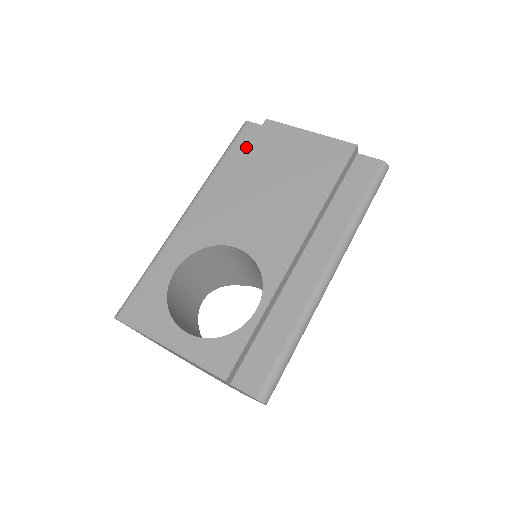
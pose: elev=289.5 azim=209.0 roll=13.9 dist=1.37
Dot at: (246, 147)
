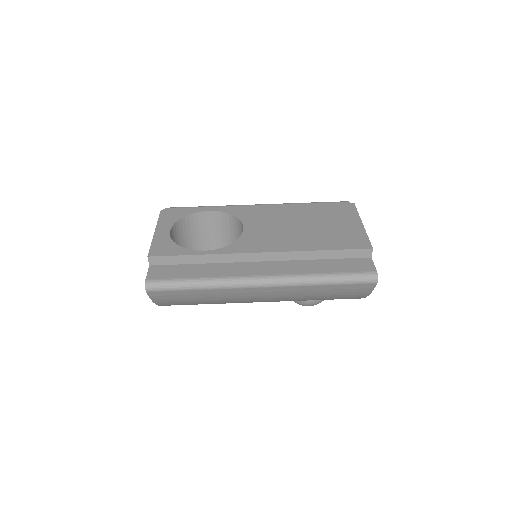
Dot at: occluded
